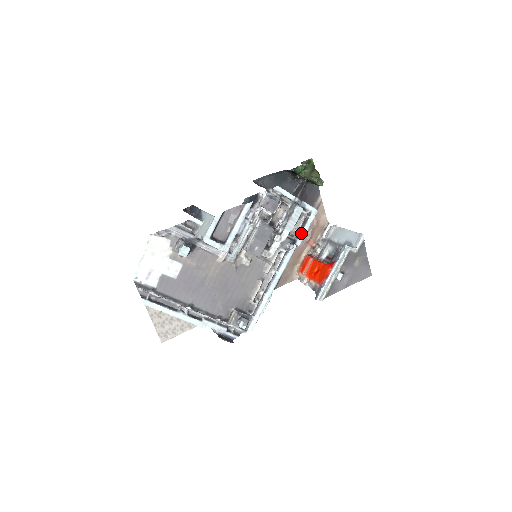
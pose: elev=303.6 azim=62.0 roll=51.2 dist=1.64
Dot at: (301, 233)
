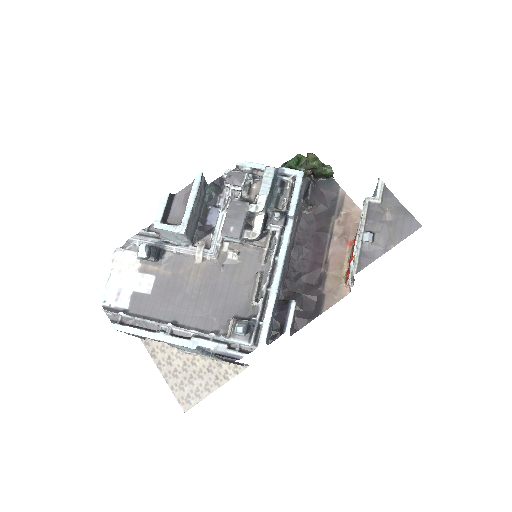
Dot at: (290, 201)
